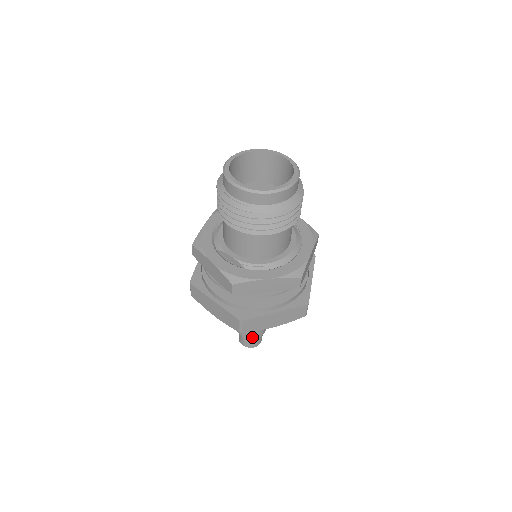
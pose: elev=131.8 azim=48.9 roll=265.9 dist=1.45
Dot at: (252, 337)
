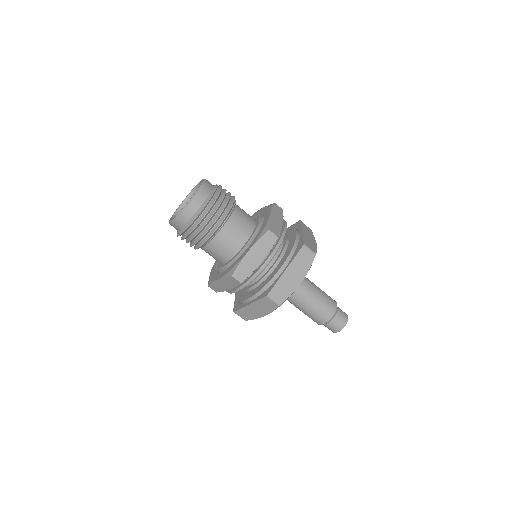
Dot at: (318, 323)
